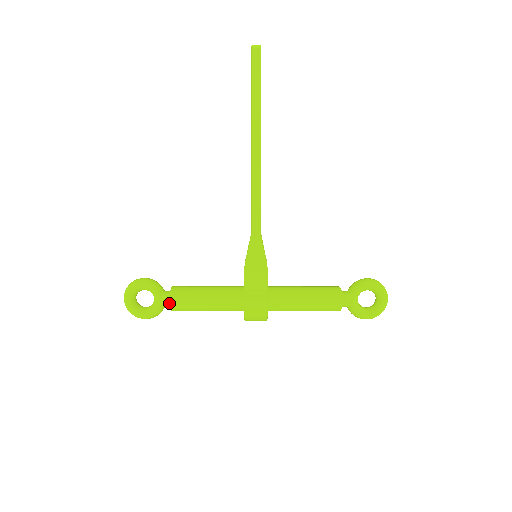
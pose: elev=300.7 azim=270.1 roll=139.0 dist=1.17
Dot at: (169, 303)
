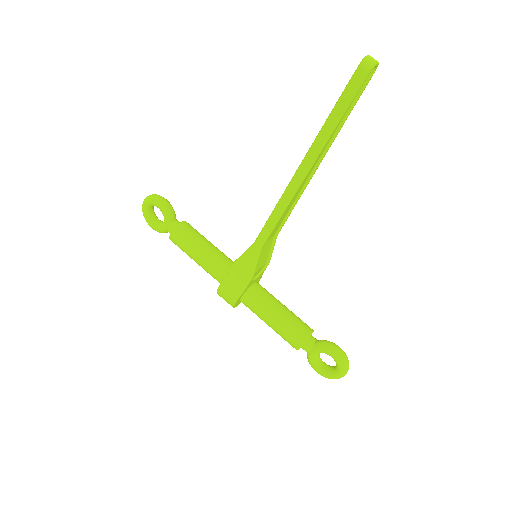
Dot at: occluded
